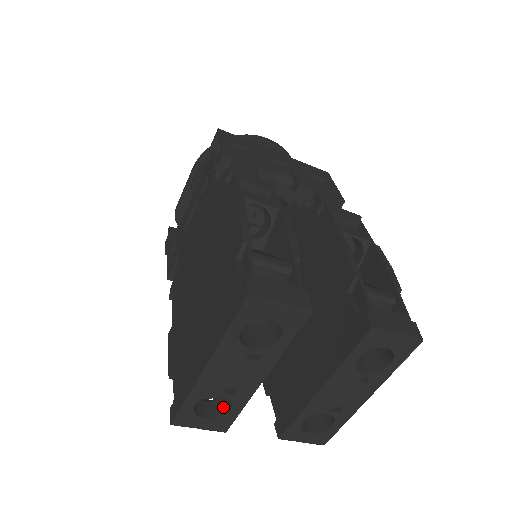
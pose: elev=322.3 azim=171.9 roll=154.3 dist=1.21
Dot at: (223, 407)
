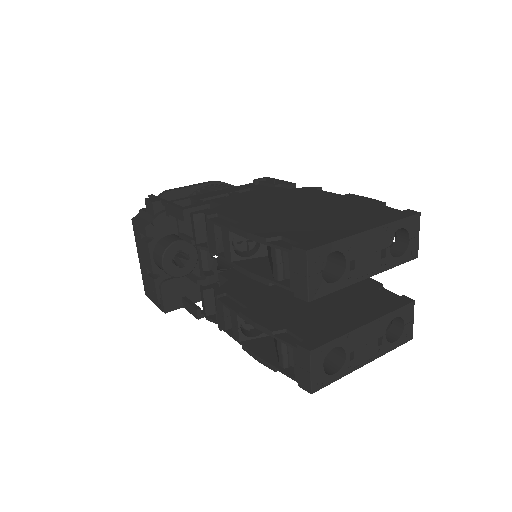
Dot at: occluded
